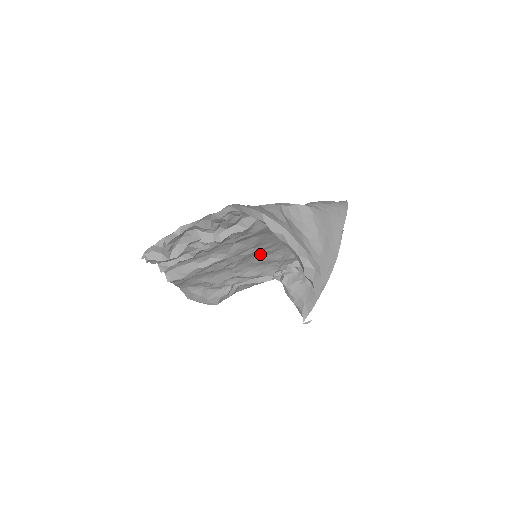
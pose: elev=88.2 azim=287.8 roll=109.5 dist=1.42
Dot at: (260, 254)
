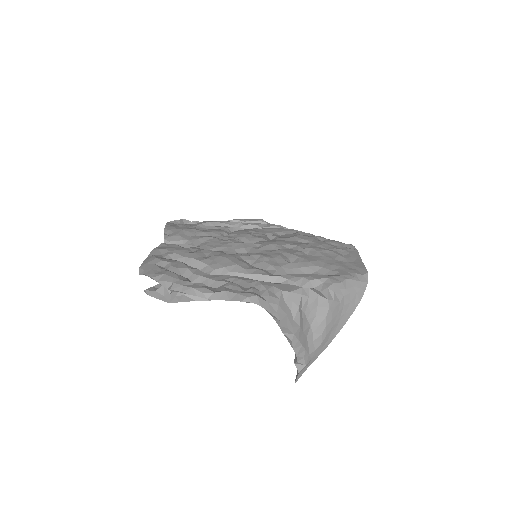
Dot at: occluded
